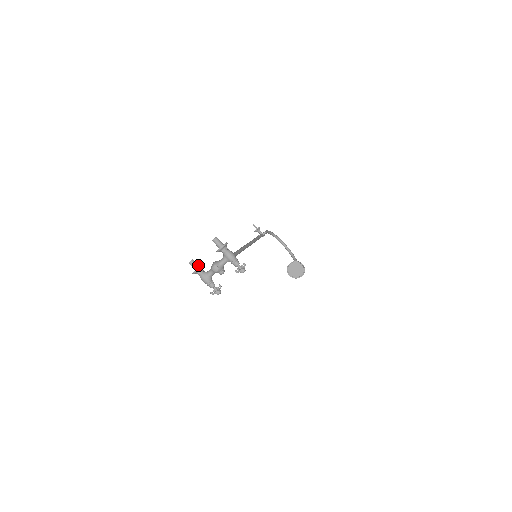
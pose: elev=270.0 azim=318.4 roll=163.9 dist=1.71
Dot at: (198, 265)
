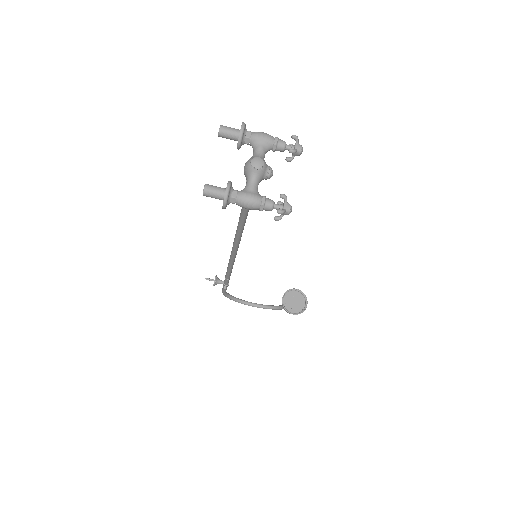
Dot at: (221, 189)
